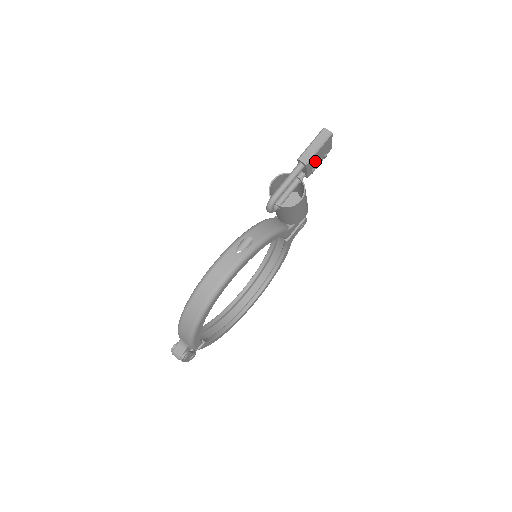
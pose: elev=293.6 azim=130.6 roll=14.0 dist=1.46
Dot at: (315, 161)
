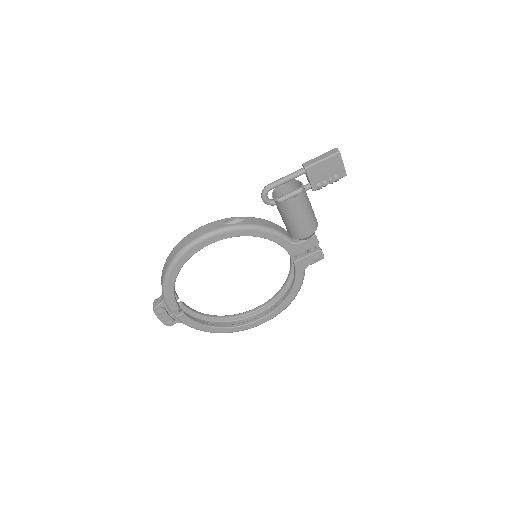
Dot at: (320, 174)
